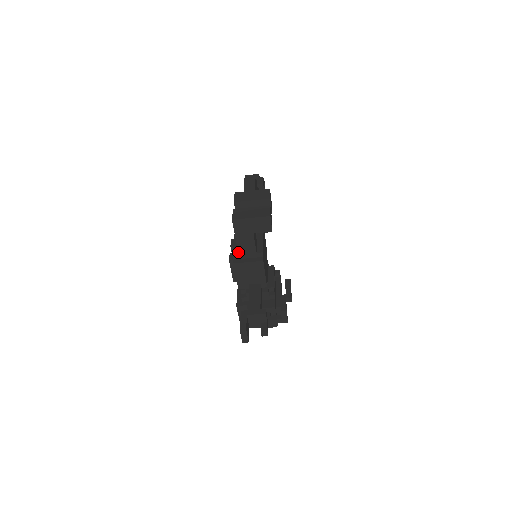
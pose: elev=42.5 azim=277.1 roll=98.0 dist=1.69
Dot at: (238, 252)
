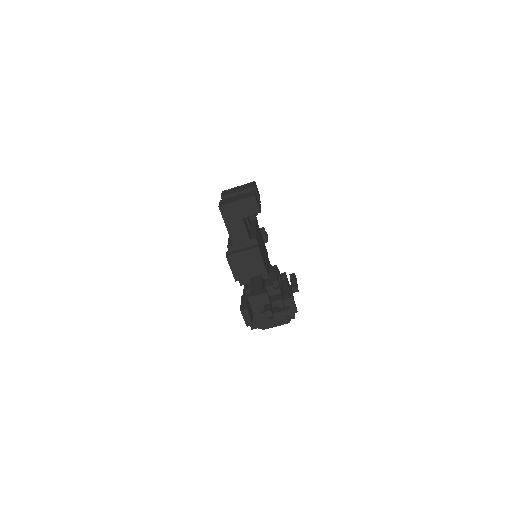
Dot at: (232, 243)
